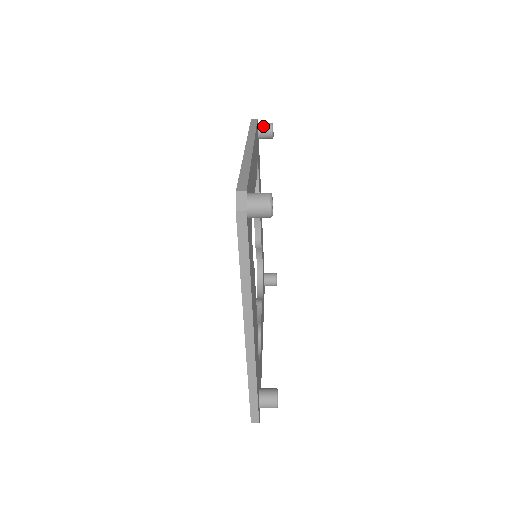
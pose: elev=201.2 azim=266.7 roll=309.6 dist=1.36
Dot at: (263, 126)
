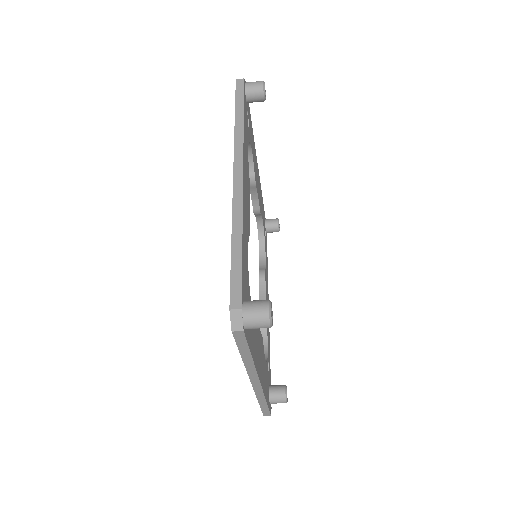
Dot at: (252, 90)
